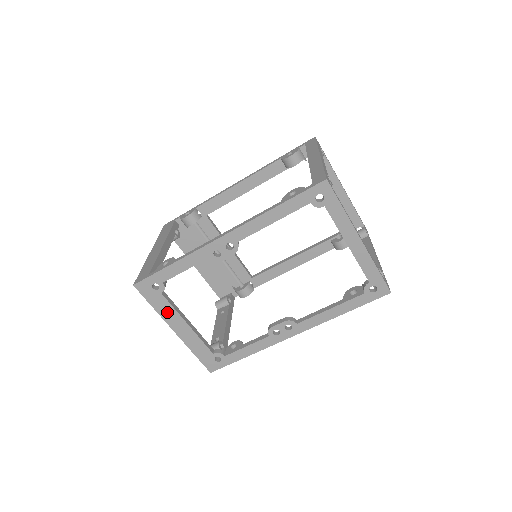
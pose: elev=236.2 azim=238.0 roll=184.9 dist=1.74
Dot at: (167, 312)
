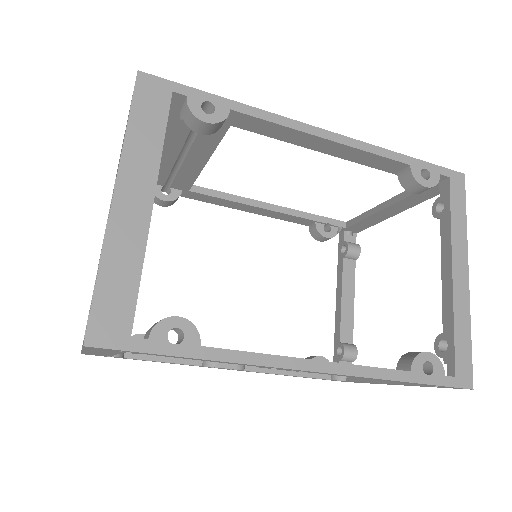
Dot at: (101, 351)
